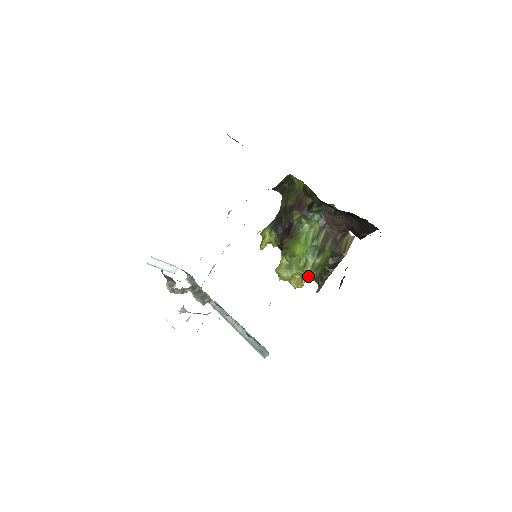
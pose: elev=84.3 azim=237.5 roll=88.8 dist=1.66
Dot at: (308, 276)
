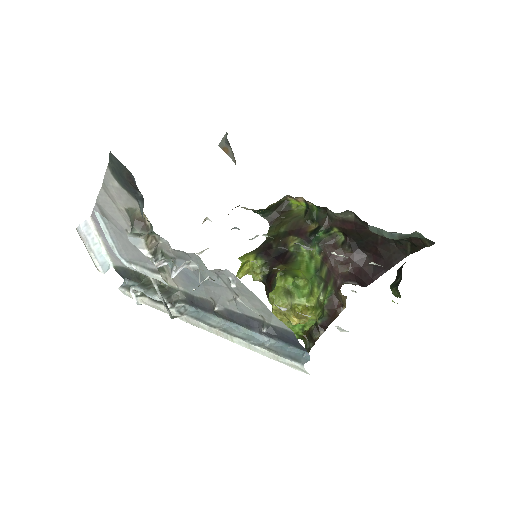
Dot at: (313, 309)
